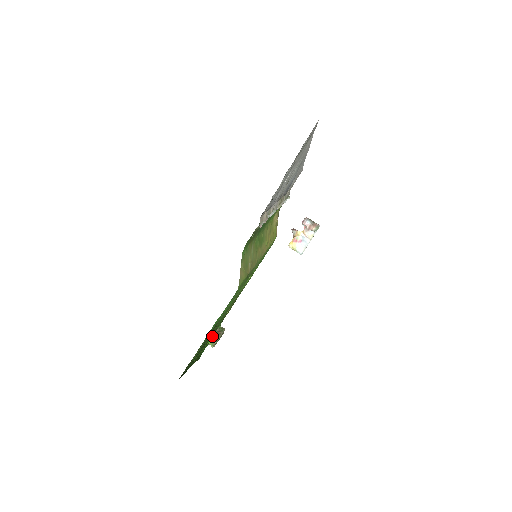
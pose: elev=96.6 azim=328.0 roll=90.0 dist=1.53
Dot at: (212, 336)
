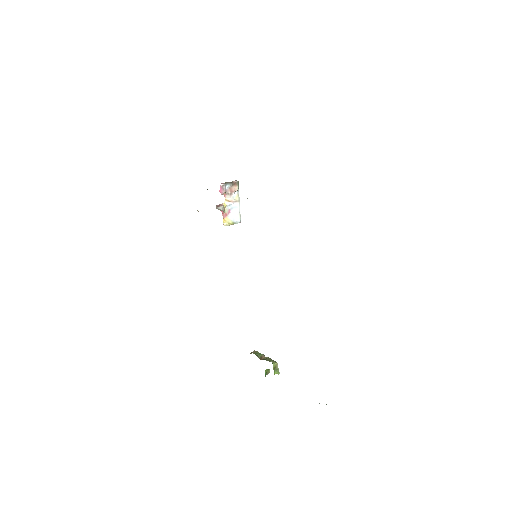
Dot at: occluded
